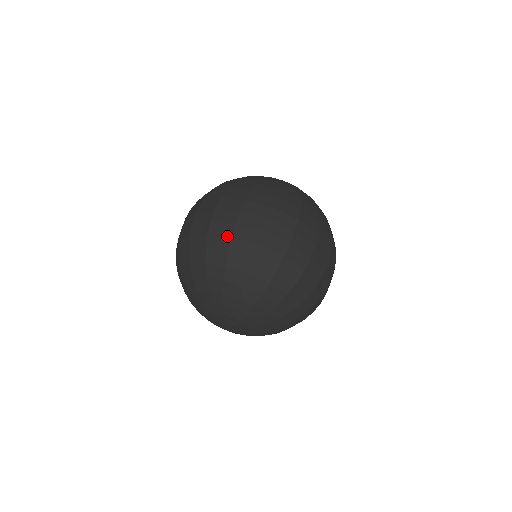
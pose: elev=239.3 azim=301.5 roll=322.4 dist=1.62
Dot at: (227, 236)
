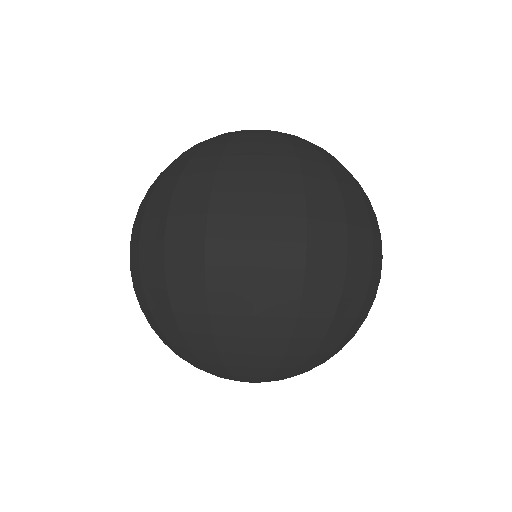
Dot at: (161, 288)
